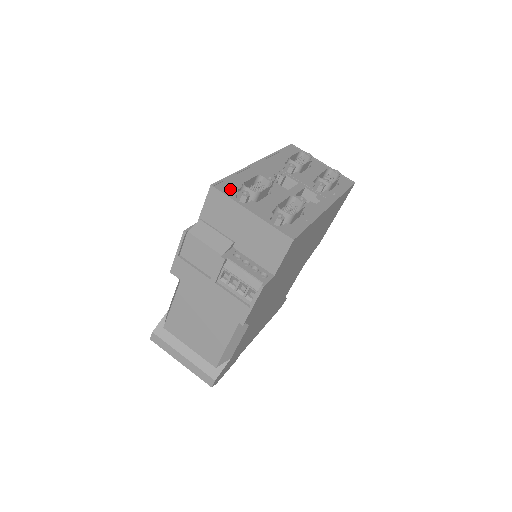
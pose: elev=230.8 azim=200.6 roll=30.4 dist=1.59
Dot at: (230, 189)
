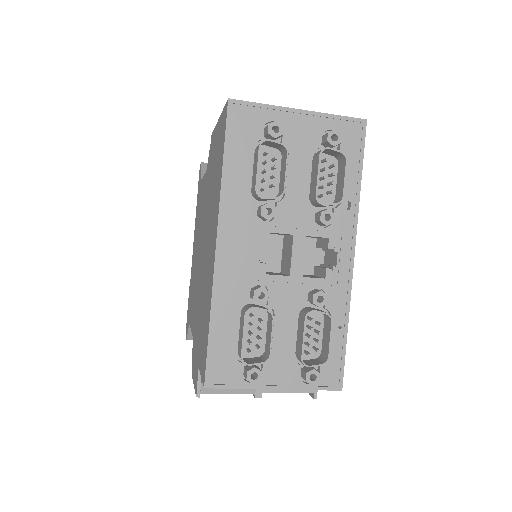
Dot at: (228, 369)
